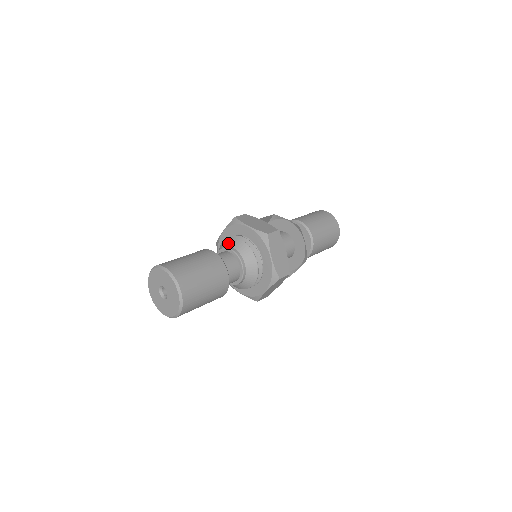
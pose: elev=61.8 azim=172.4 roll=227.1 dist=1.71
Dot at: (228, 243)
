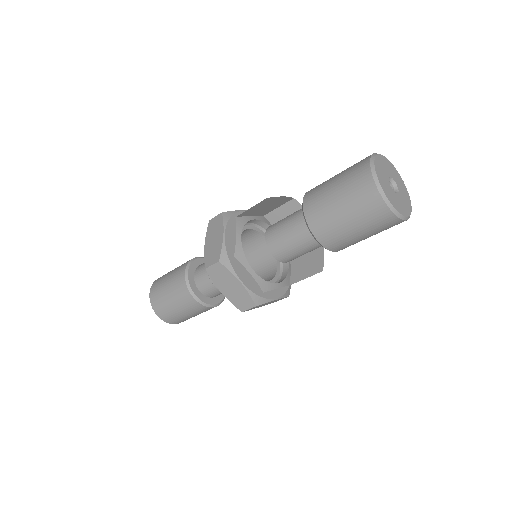
Dot at: occluded
